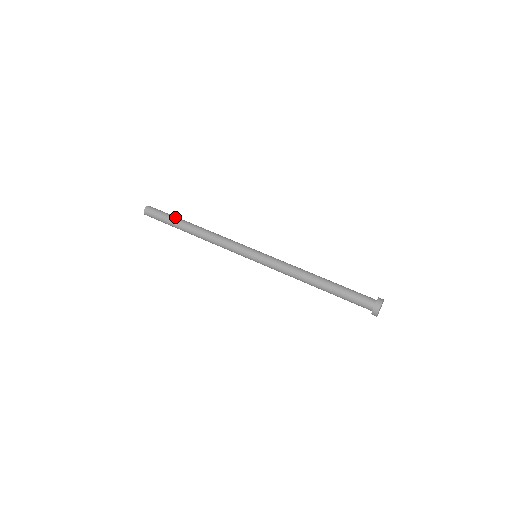
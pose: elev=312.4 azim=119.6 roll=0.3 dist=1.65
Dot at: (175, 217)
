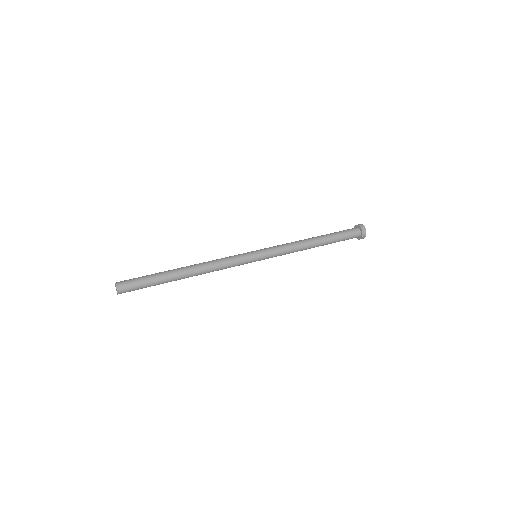
Dot at: (157, 274)
